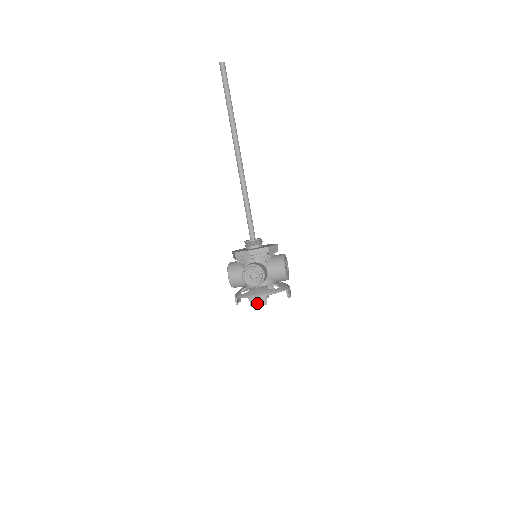
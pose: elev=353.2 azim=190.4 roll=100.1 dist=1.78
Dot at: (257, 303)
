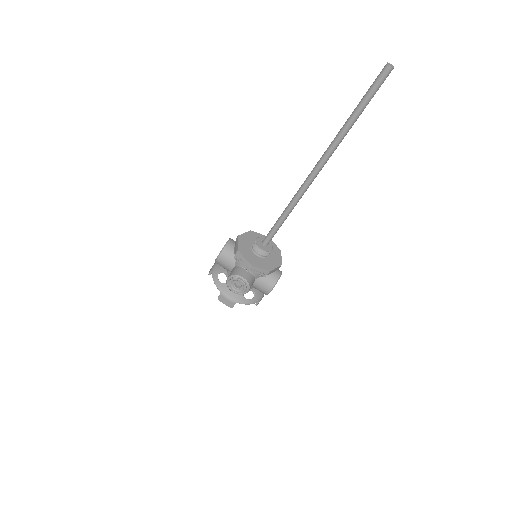
Dot at: (225, 302)
